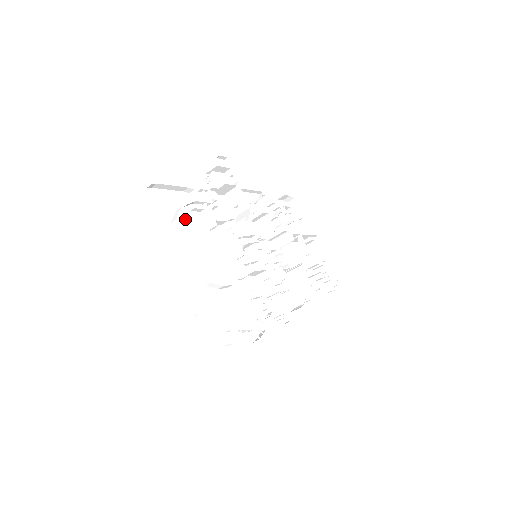
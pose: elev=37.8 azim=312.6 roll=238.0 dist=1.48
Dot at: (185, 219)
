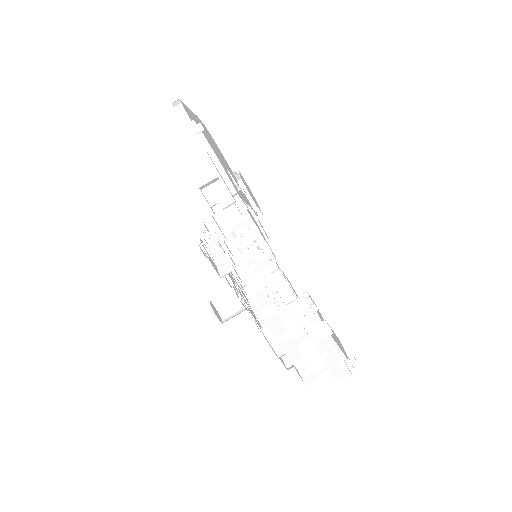
Dot at: occluded
